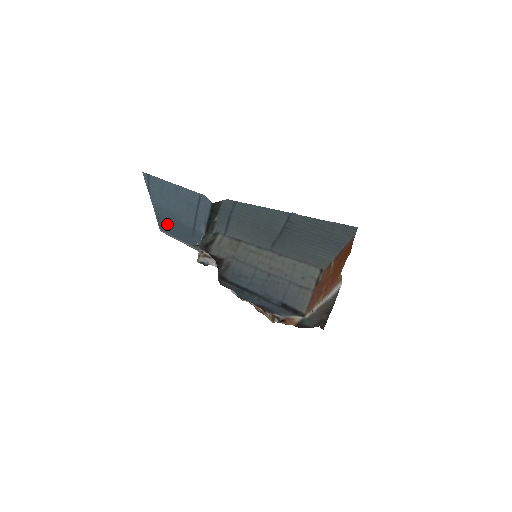
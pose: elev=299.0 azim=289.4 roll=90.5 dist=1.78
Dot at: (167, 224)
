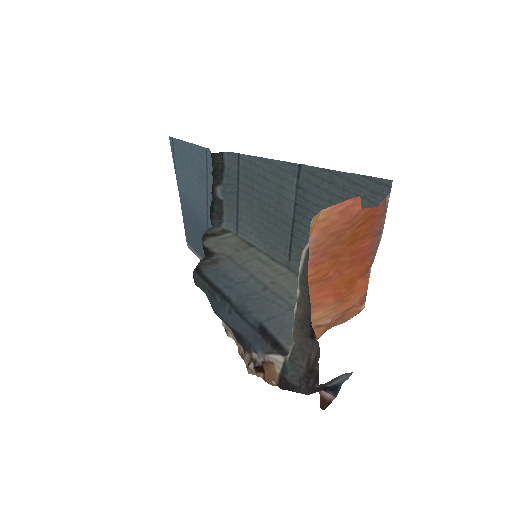
Dot at: (191, 229)
